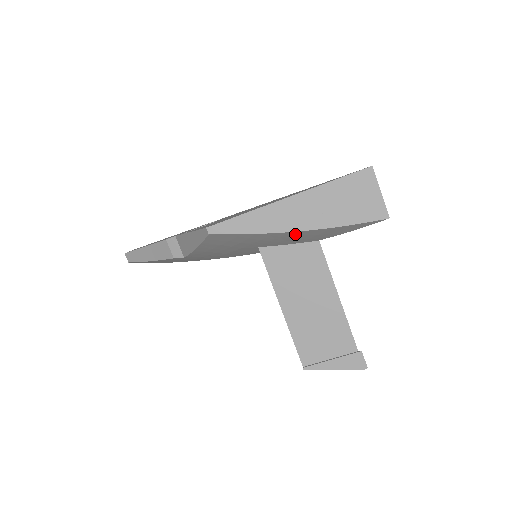
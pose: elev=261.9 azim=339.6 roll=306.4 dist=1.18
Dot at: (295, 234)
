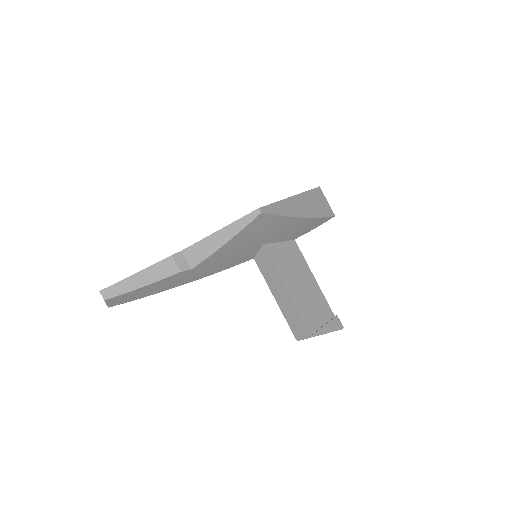
Dot at: (298, 222)
